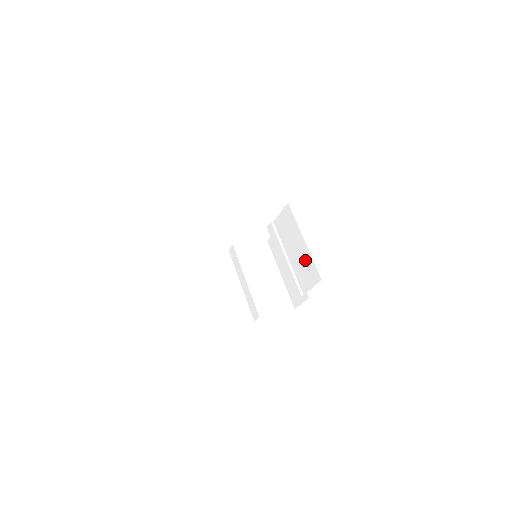
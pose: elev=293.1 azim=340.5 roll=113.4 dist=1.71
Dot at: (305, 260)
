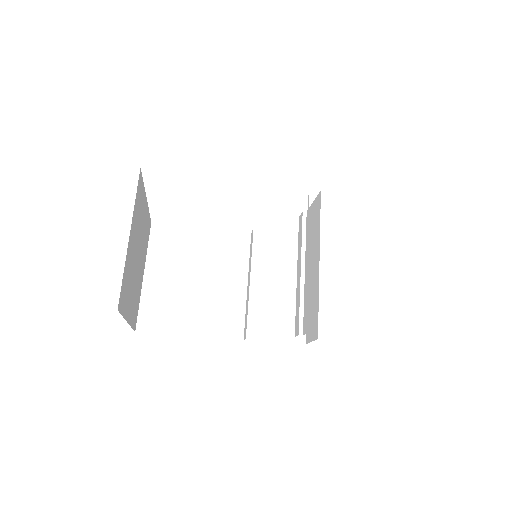
Dot at: (314, 286)
